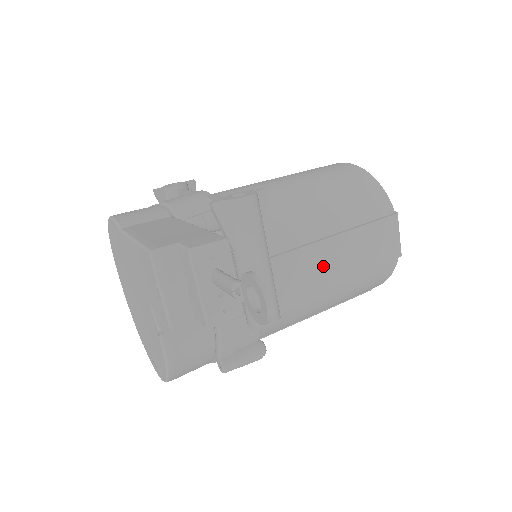
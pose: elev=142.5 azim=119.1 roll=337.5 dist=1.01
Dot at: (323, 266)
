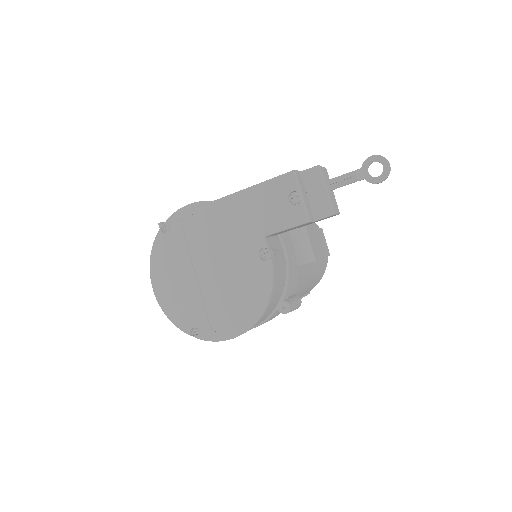
Dot at: occluded
